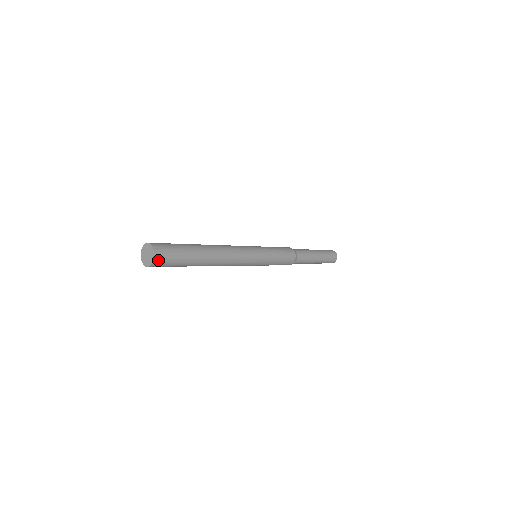
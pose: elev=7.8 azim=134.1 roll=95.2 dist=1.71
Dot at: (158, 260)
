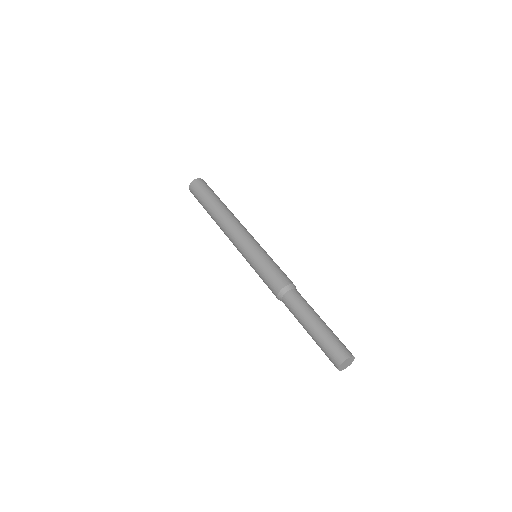
Dot at: (198, 181)
